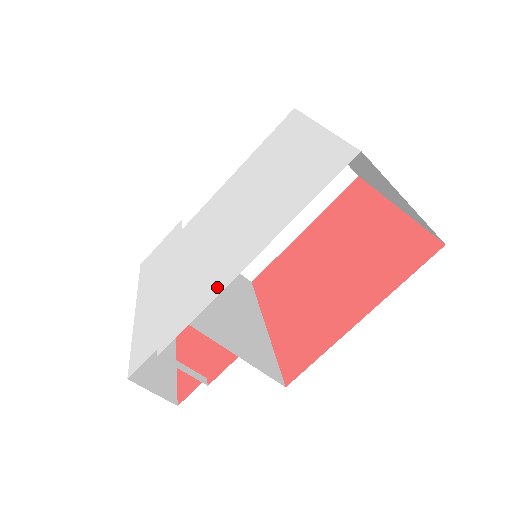
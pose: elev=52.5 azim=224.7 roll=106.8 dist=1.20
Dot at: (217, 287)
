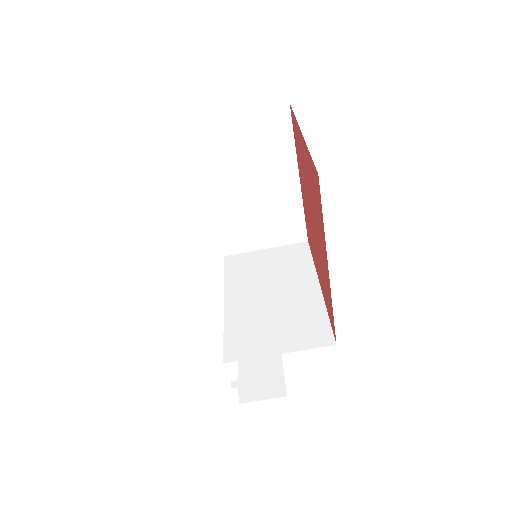
Dot at: occluded
